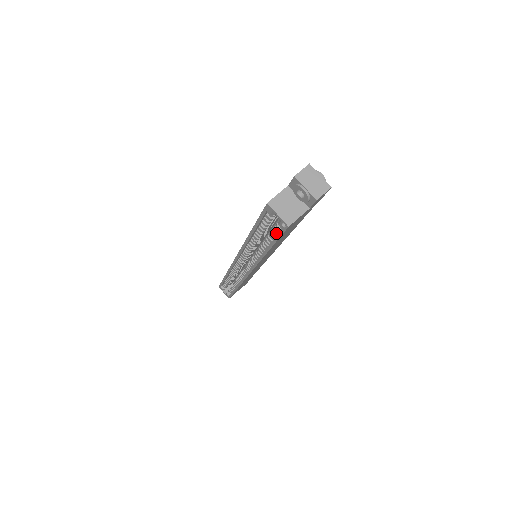
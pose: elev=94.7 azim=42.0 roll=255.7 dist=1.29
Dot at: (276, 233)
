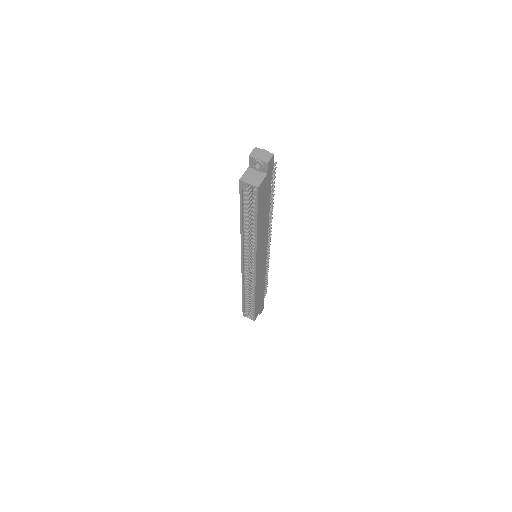
Dot at: (255, 204)
